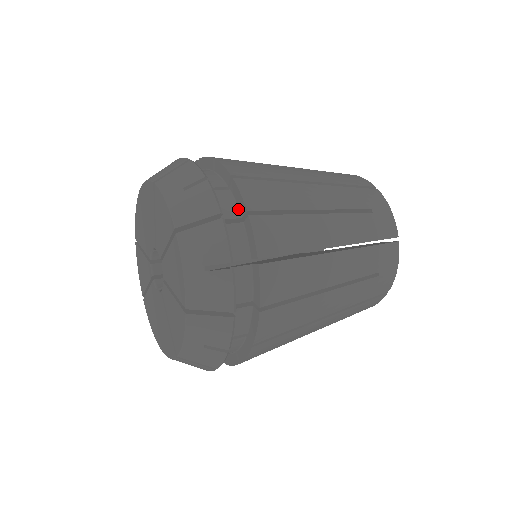
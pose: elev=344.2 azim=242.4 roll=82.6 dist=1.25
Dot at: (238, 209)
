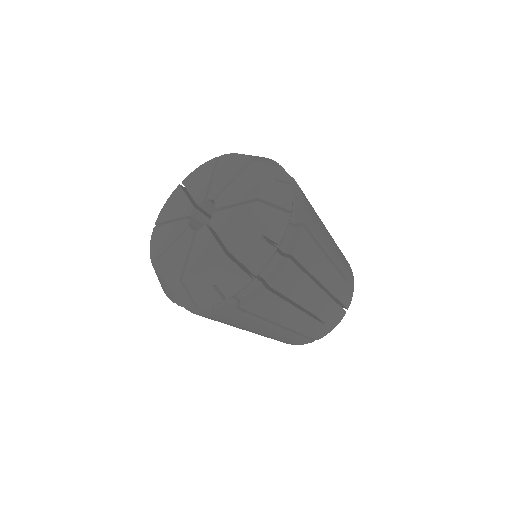
Dot at: occluded
